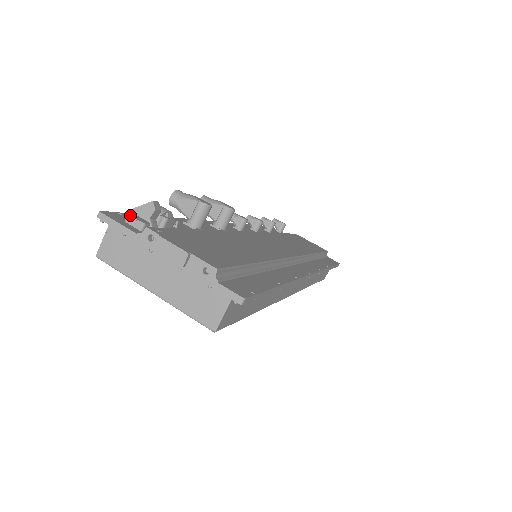
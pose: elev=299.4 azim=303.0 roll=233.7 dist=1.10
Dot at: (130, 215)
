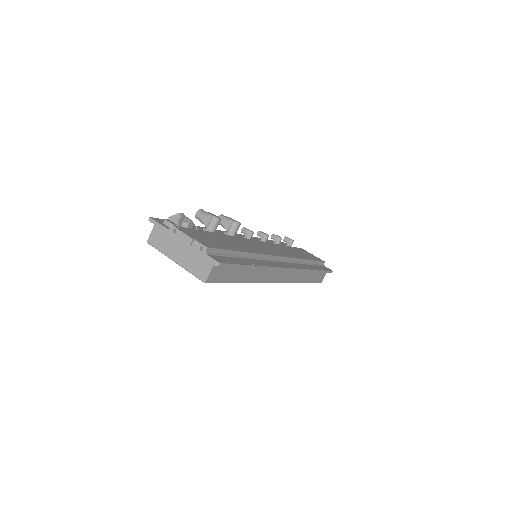
Dot at: (166, 220)
